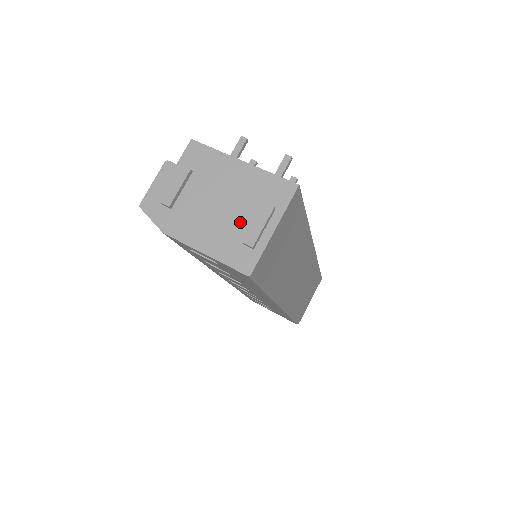
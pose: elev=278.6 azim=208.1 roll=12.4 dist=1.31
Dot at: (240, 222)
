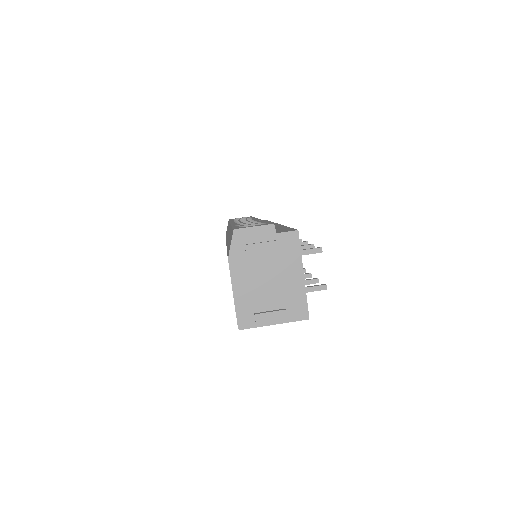
Dot at: (266, 302)
